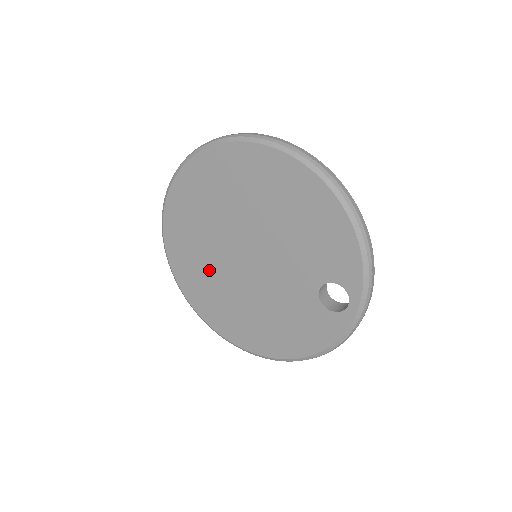
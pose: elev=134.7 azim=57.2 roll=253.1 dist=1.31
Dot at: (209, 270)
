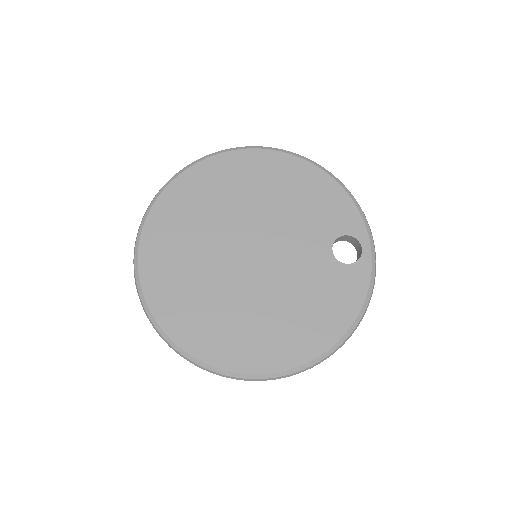
Dot at: (208, 292)
